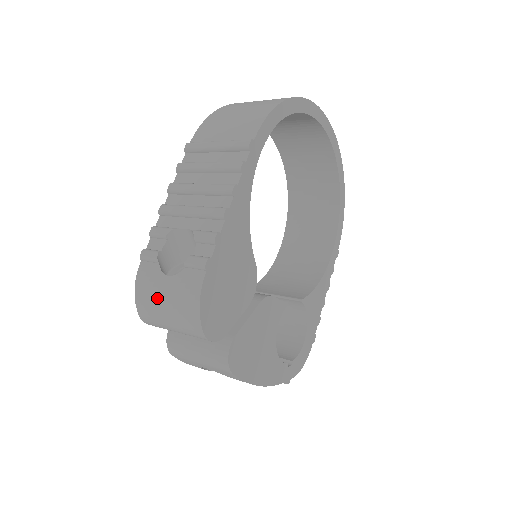
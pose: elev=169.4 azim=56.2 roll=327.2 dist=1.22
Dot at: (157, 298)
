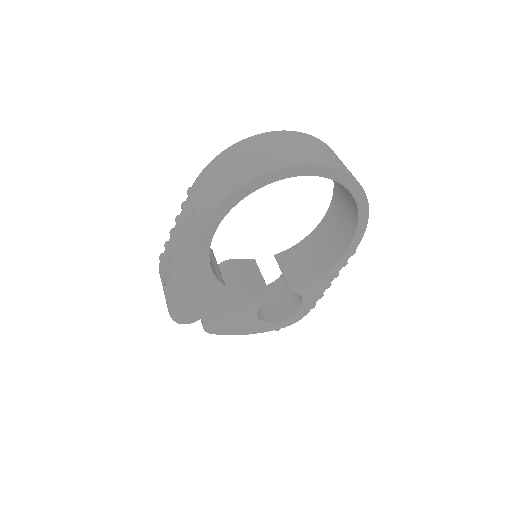
Dot at: occluded
